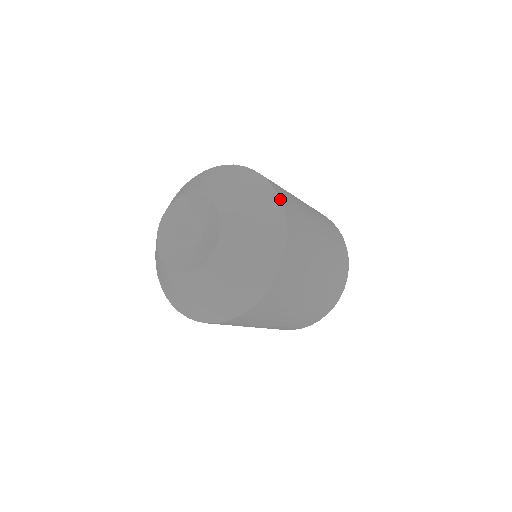
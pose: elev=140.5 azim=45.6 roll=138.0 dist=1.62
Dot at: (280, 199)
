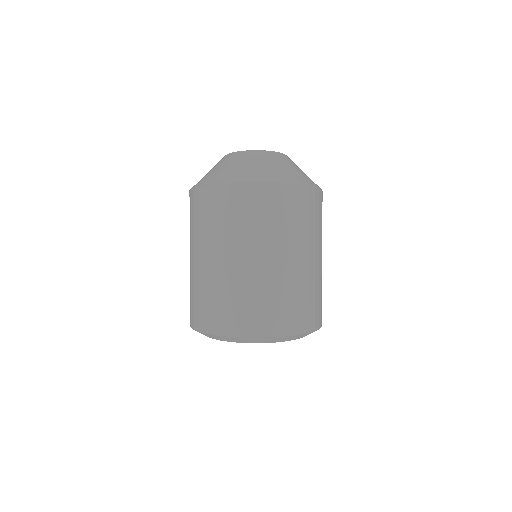
Dot at: occluded
